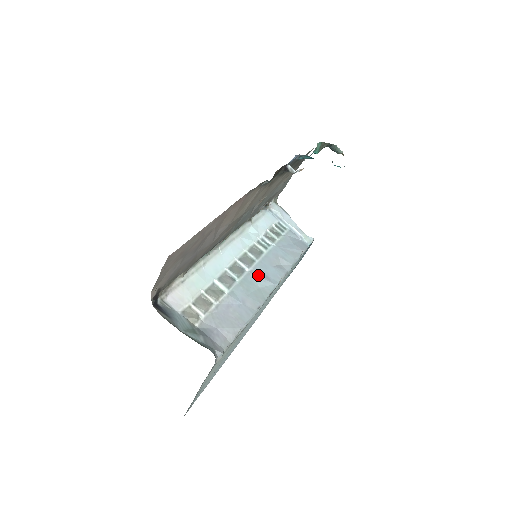
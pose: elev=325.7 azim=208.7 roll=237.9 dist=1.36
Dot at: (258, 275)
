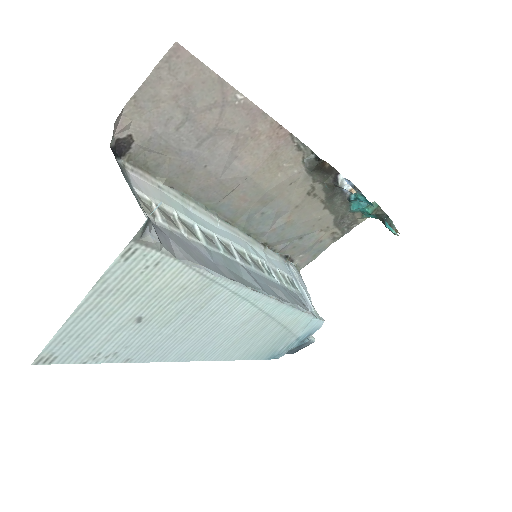
Dot at: (248, 272)
